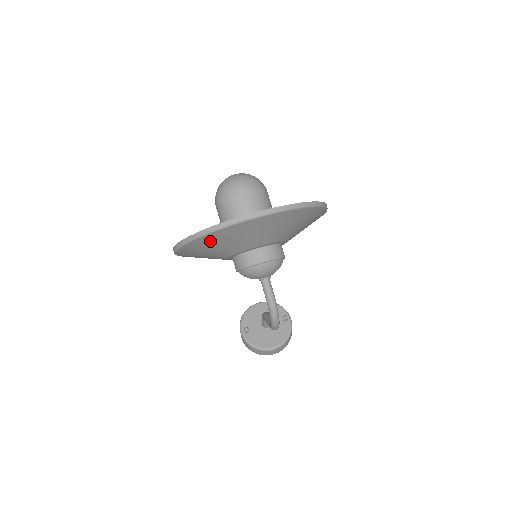
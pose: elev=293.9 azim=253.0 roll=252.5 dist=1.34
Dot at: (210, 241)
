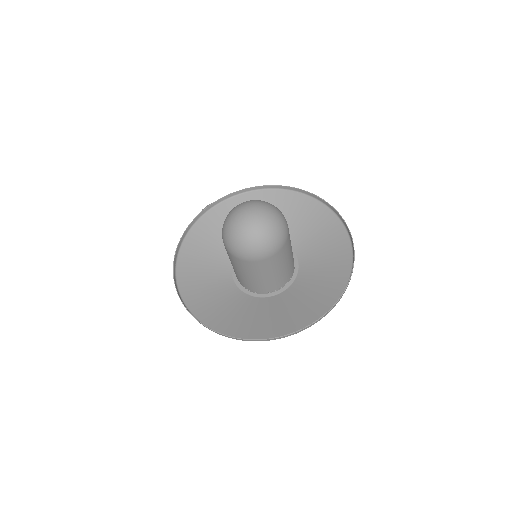
Dot at: (247, 329)
